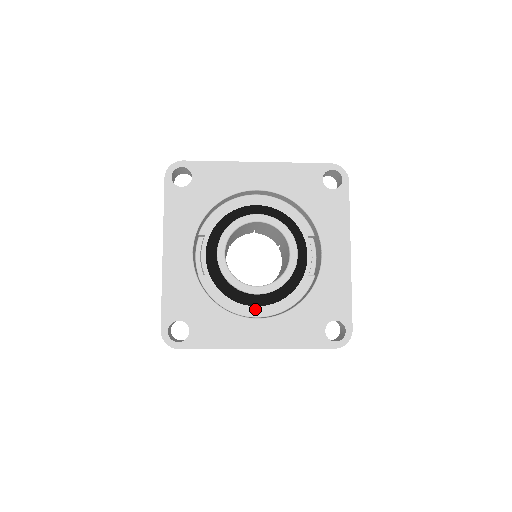
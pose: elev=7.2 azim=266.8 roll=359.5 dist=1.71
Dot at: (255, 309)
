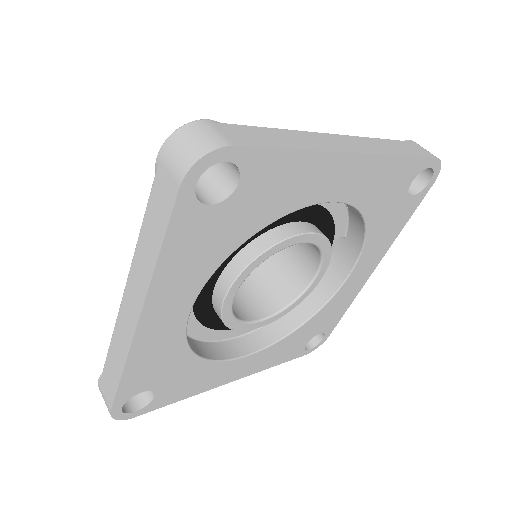
Dot at: occluded
